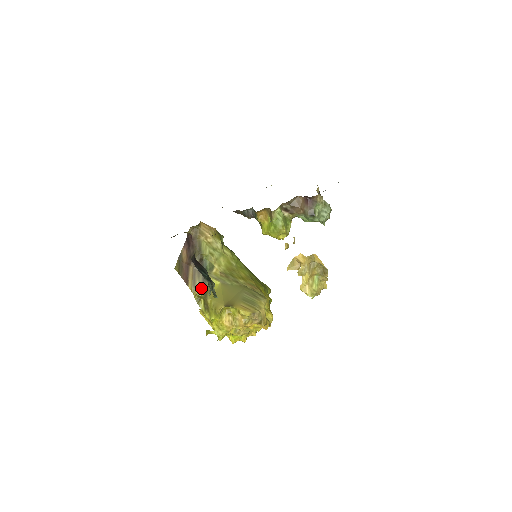
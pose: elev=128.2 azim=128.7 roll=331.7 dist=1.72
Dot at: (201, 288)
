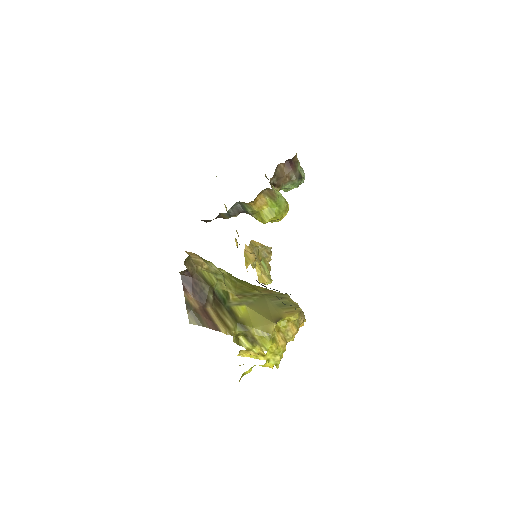
Dot at: (235, 324)
